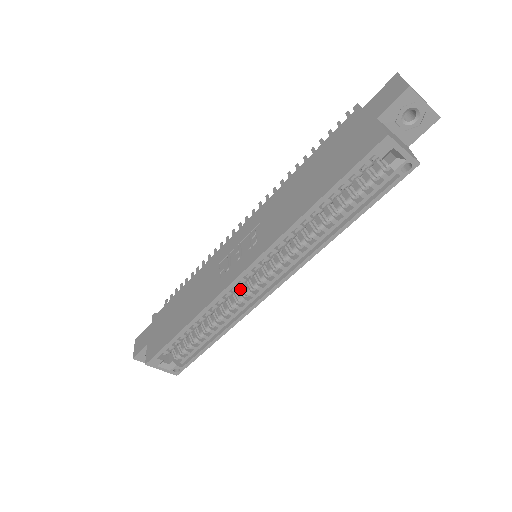
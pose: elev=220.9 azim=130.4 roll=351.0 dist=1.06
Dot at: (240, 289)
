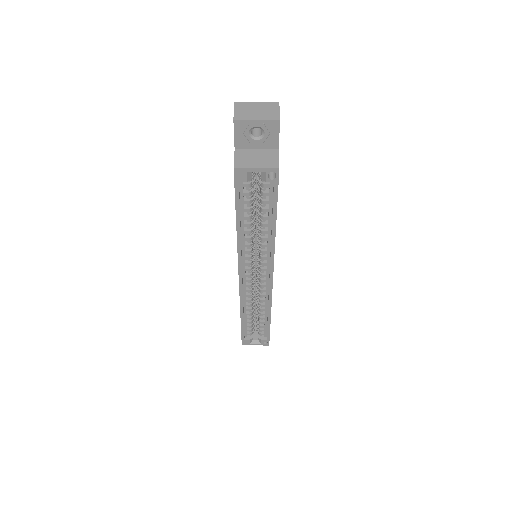
Dot at: (257, 283)
